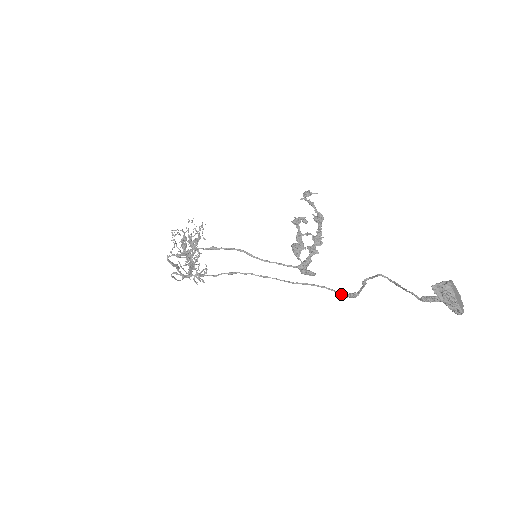
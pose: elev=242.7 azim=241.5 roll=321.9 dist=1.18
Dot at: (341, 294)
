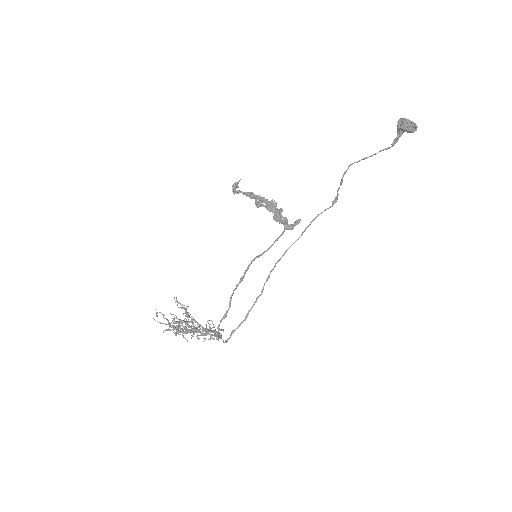
Dot at: (328, 208)
